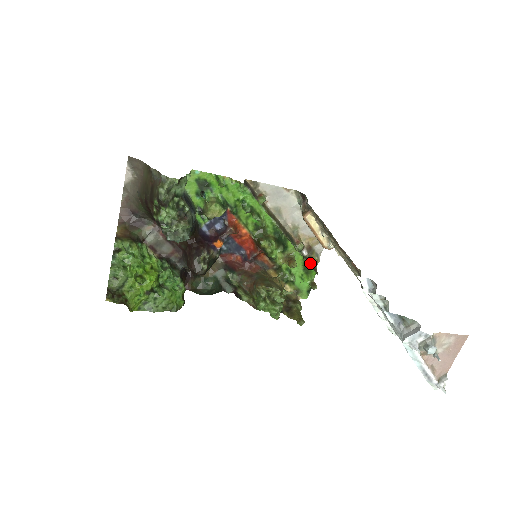
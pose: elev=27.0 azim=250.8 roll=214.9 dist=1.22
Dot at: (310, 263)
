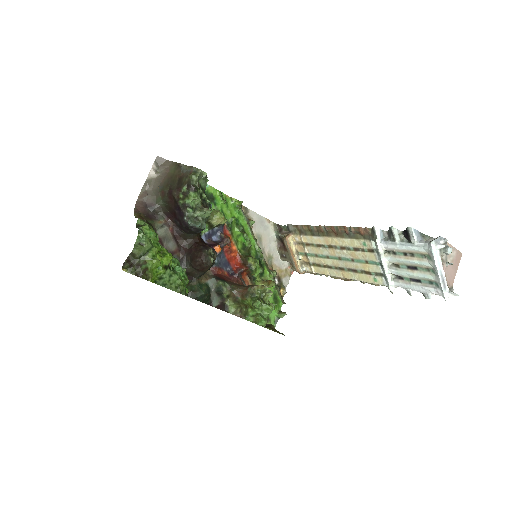
Dot at: (280, 292)
